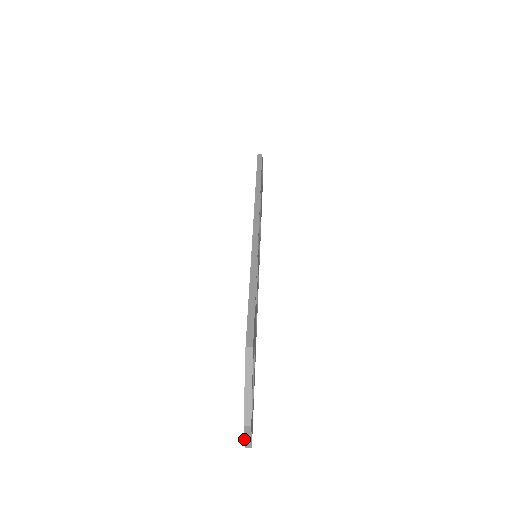
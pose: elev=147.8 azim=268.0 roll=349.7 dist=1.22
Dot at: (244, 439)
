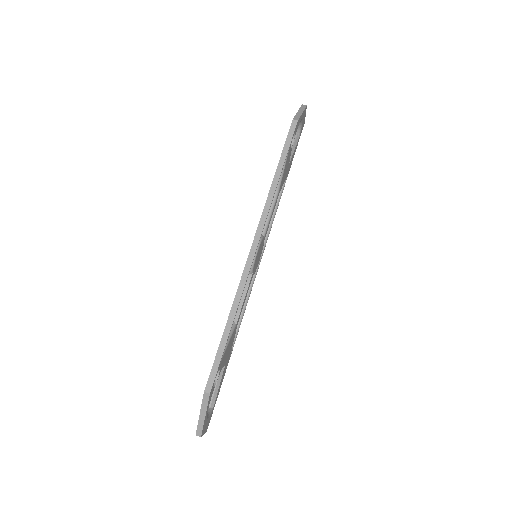
Dot at: occluded
